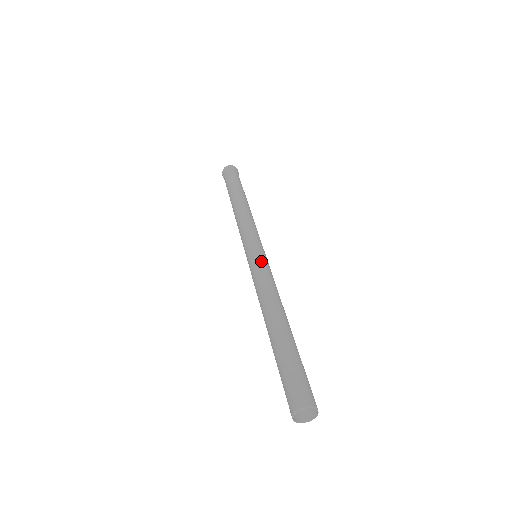
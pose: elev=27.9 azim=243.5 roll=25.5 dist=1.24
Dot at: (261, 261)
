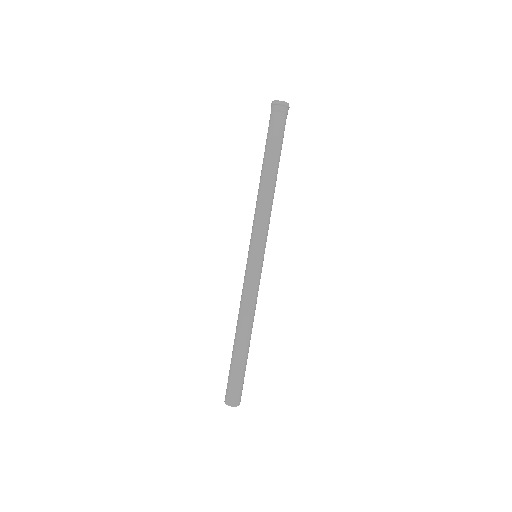
Dot at: (254, 274)
